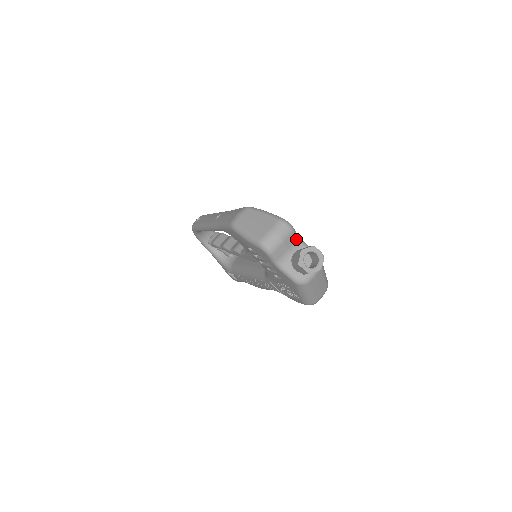
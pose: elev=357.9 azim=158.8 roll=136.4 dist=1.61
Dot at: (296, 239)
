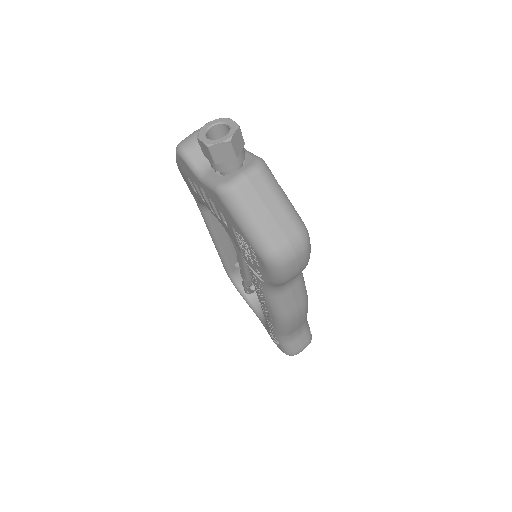
Dot at: occluded
